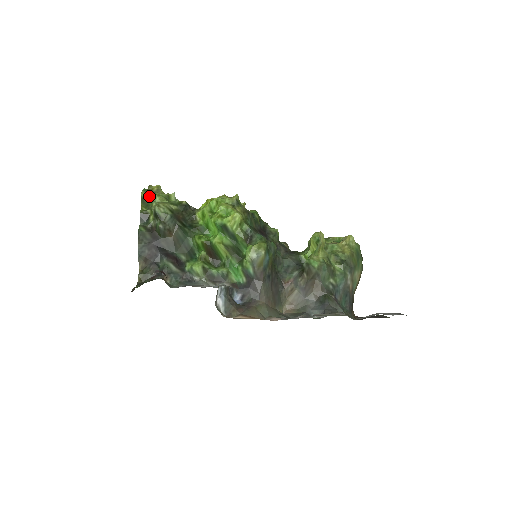
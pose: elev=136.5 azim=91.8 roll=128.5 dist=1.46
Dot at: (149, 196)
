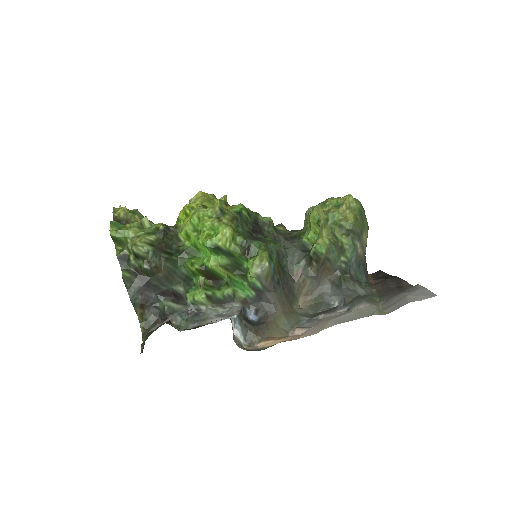
Dot at: (120, 233)
